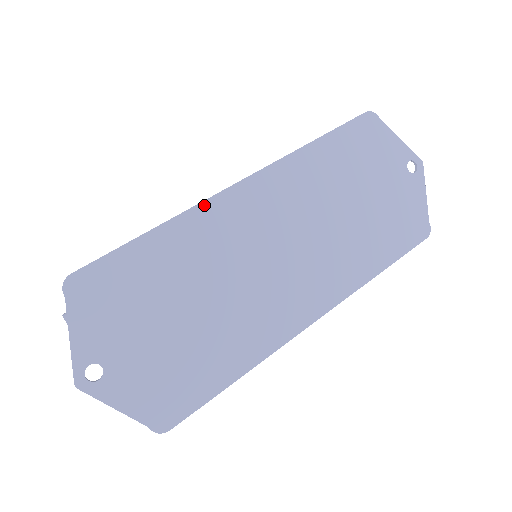
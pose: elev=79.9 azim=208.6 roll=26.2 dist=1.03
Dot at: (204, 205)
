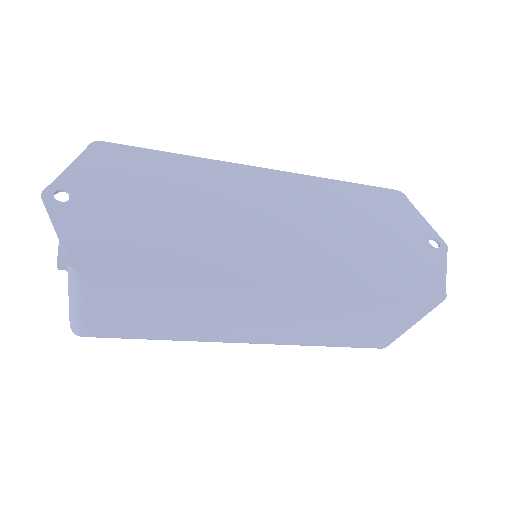
Dot at: (227, 164)
